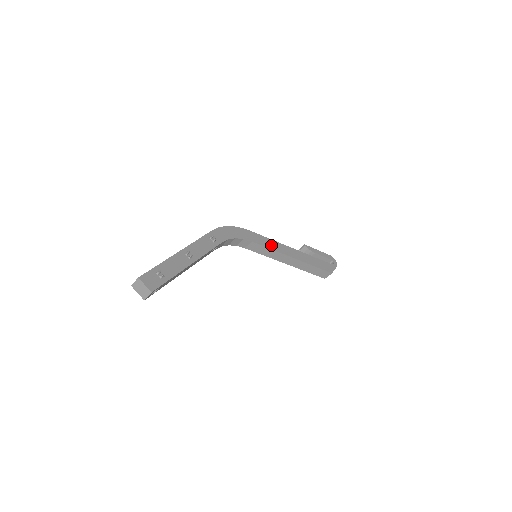
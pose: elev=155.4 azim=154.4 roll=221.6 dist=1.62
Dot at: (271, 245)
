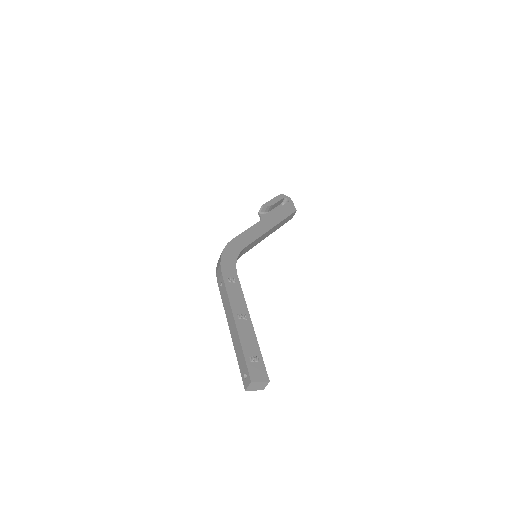
Dot at: (254, 234)
